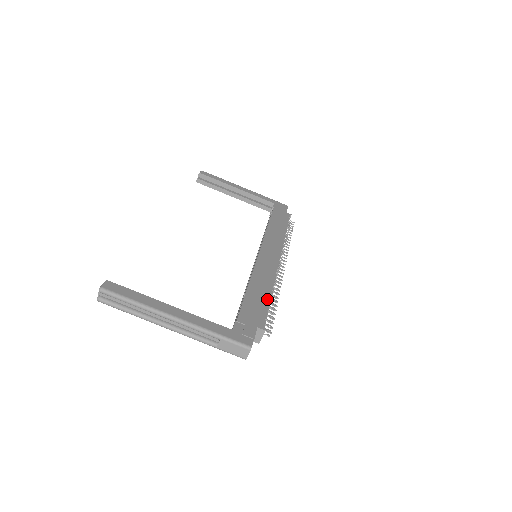
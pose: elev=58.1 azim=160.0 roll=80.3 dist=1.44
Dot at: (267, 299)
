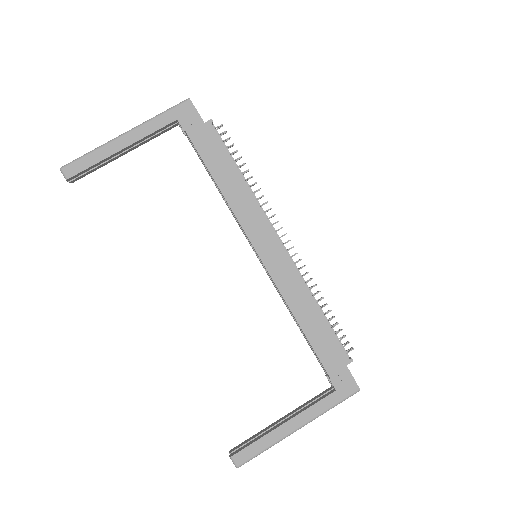
Dot at: (324, 322)
